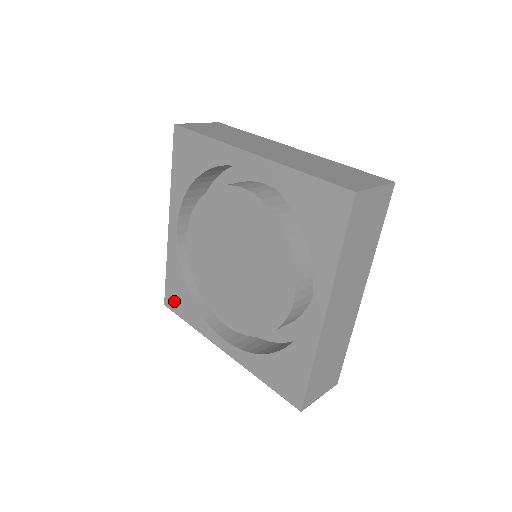
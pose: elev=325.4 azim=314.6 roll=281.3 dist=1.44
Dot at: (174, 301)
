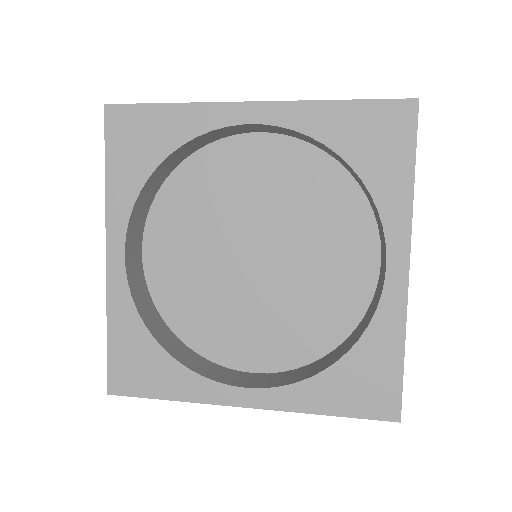
Dot at: (130, 376)
